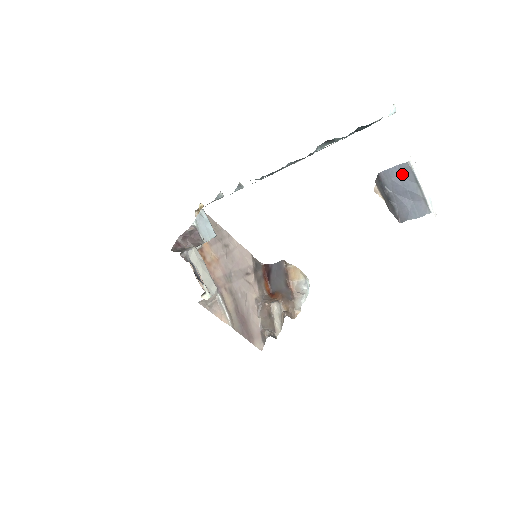
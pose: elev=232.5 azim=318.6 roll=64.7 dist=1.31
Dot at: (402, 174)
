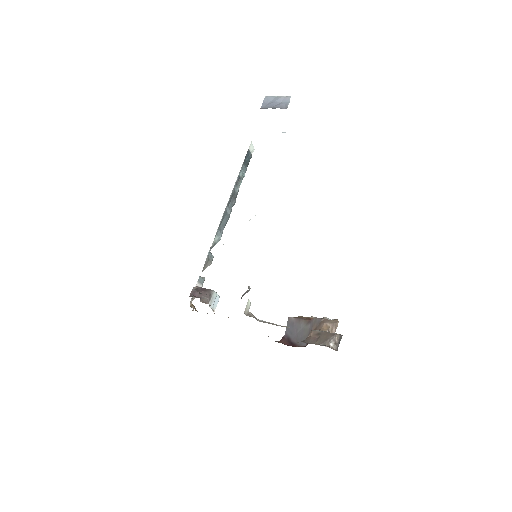
Dot at: (268, 101)
